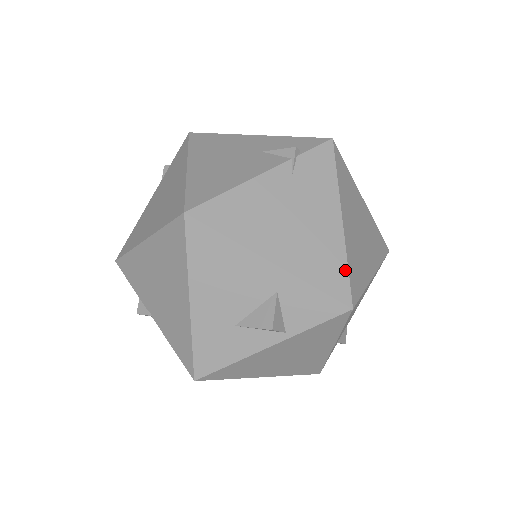
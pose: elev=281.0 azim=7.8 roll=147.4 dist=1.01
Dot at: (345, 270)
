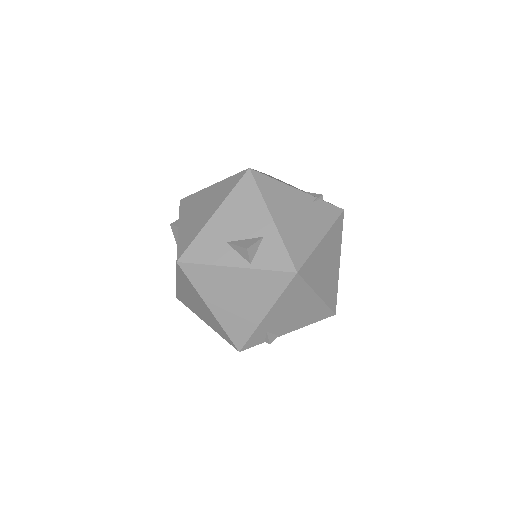
Dot at: (307, 256)
